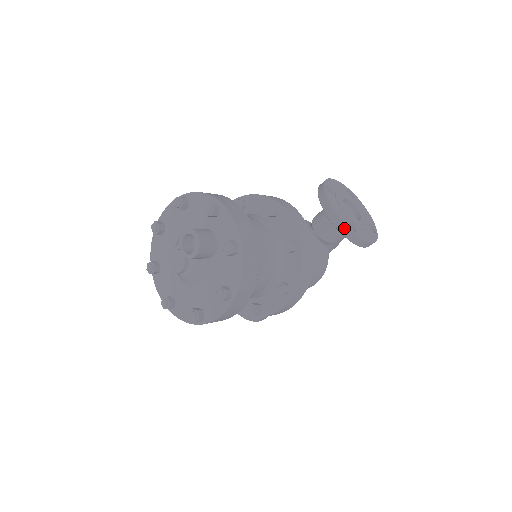
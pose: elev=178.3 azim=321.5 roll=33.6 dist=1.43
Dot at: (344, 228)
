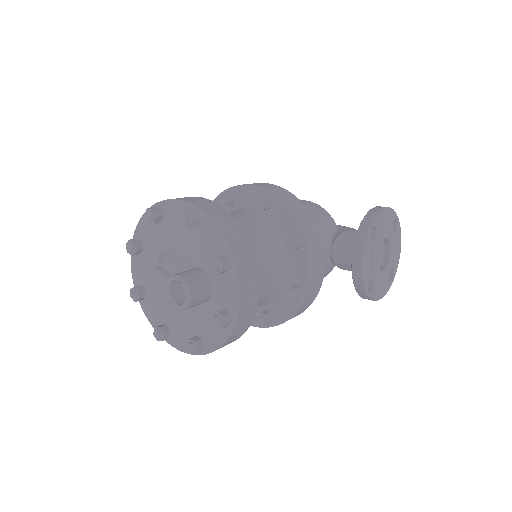
Dot at: (361, 287)
